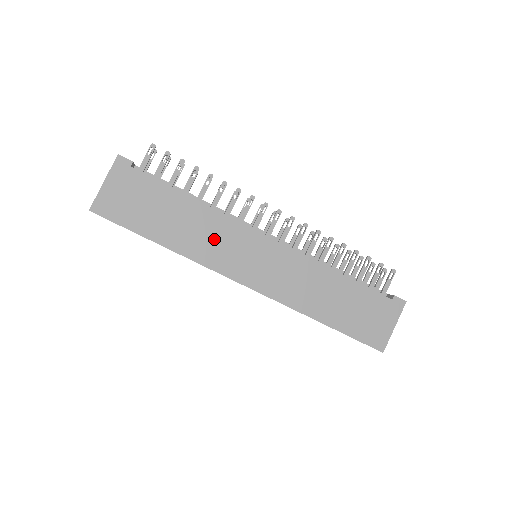
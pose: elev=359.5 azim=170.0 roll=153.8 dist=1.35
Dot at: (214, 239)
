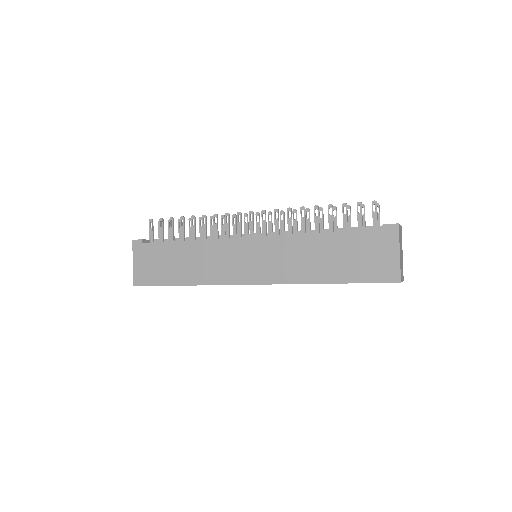
Dot at: (213, 261)
